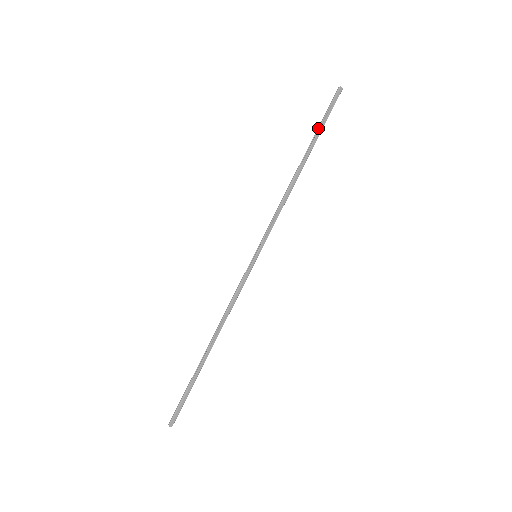
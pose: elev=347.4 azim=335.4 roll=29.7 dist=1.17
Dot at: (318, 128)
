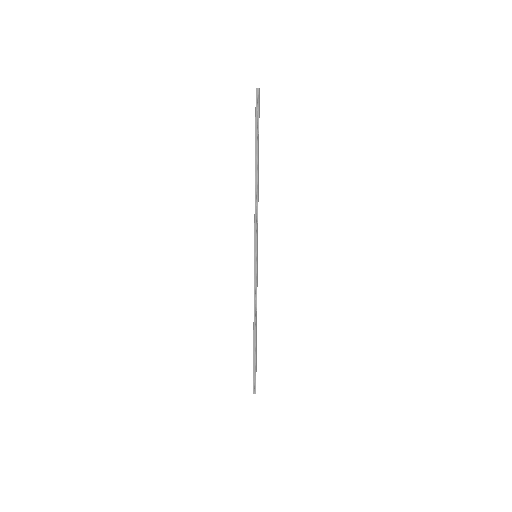
Dot at: (256, 133)
